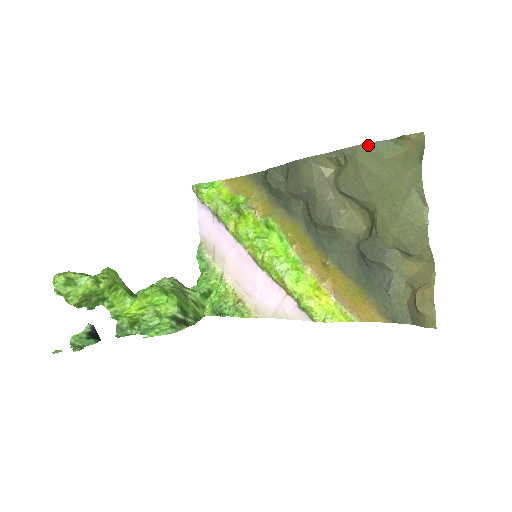
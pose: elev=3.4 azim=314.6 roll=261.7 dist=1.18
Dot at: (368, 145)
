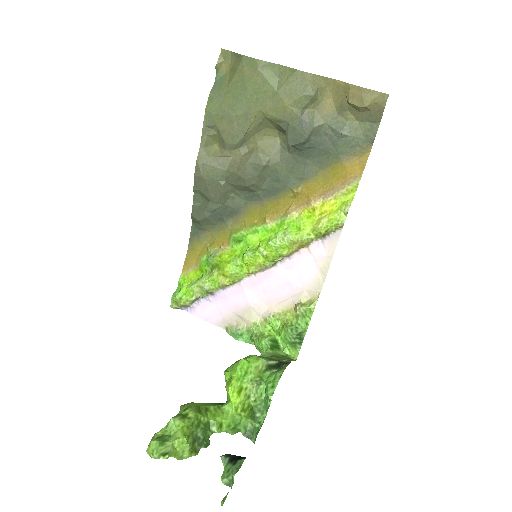
Dot at: (209, 100)
